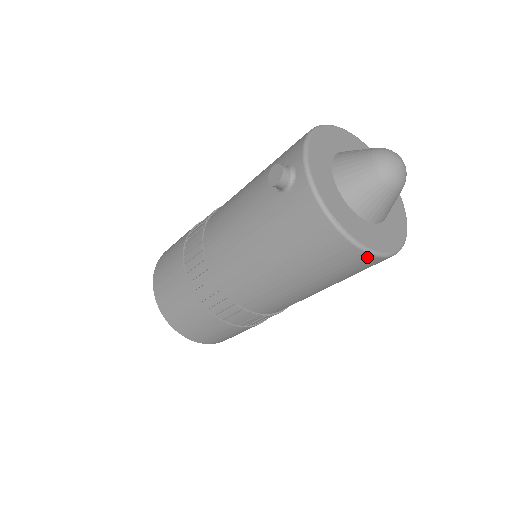
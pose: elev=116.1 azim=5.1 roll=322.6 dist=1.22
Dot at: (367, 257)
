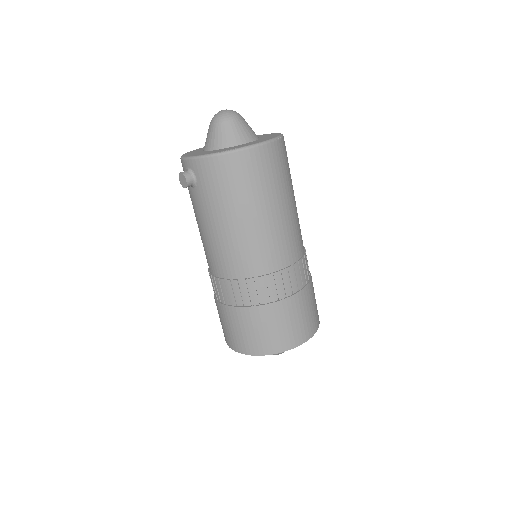
Dot at: (262, 149)
